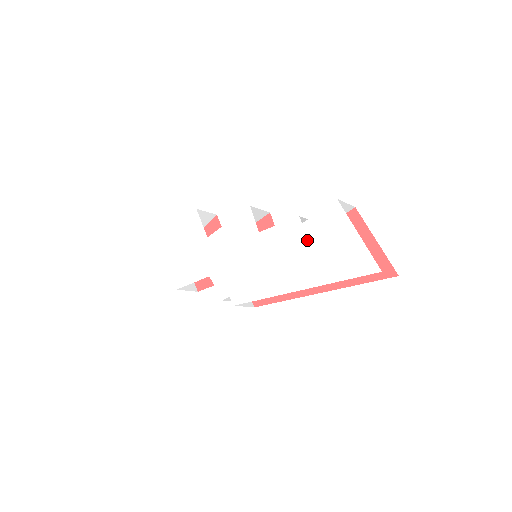
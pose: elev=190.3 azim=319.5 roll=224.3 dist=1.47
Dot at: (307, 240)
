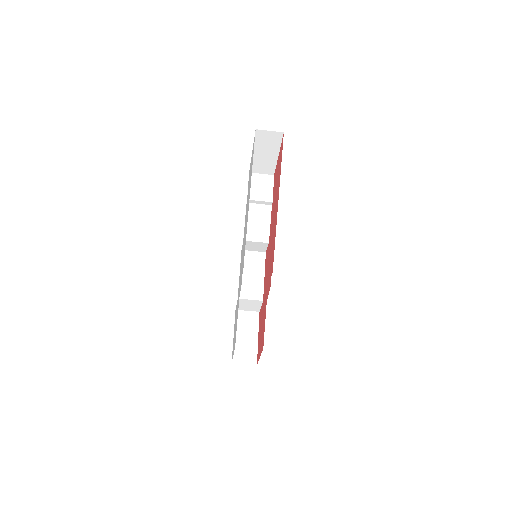
Dot at: occluded
